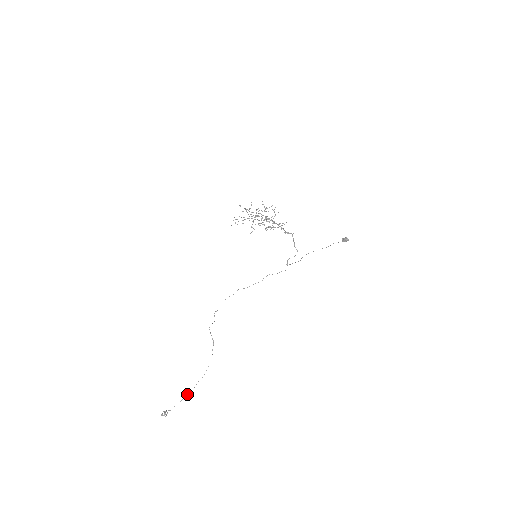
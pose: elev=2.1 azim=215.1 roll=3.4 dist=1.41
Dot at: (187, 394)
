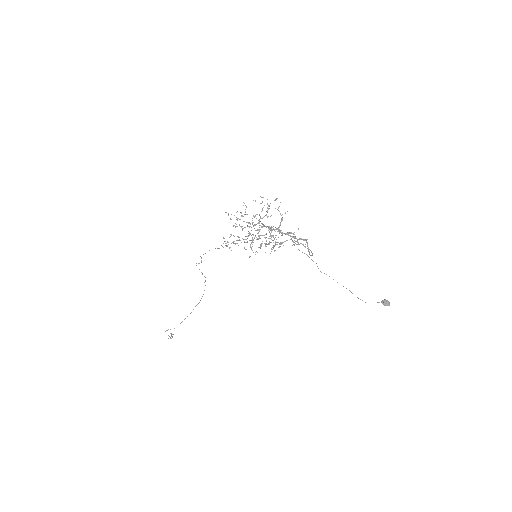
Dot at: (187, 316)
